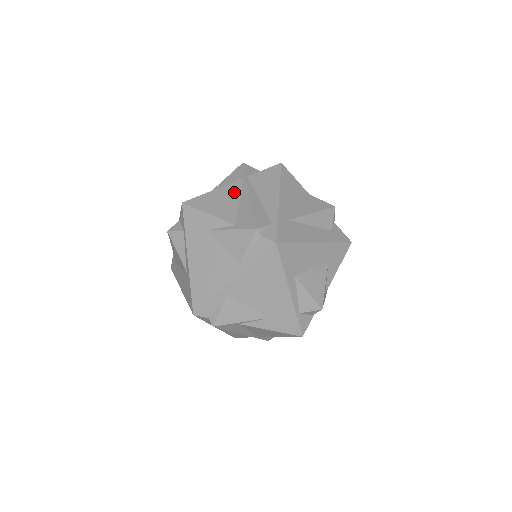
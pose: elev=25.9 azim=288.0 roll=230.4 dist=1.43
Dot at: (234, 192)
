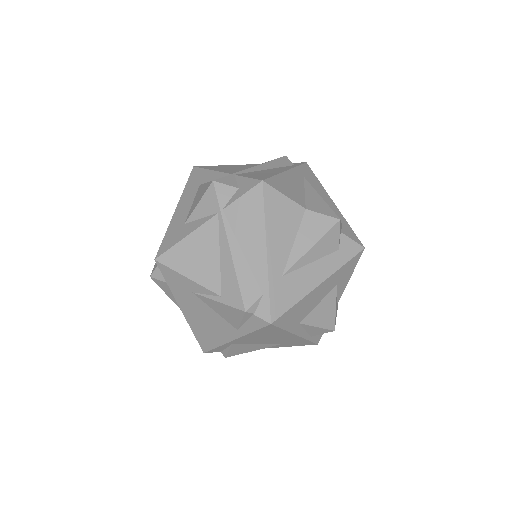
Dot at: (211, 240)
